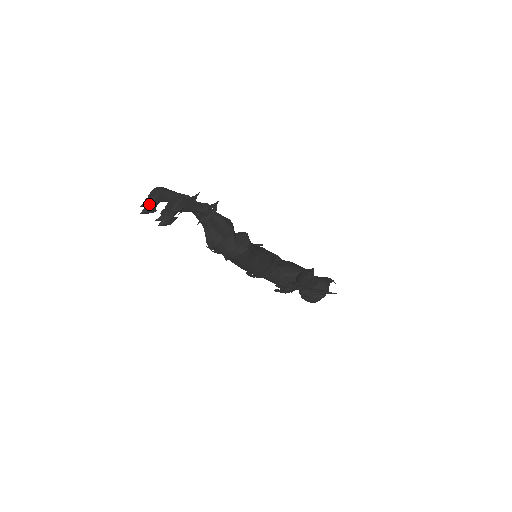
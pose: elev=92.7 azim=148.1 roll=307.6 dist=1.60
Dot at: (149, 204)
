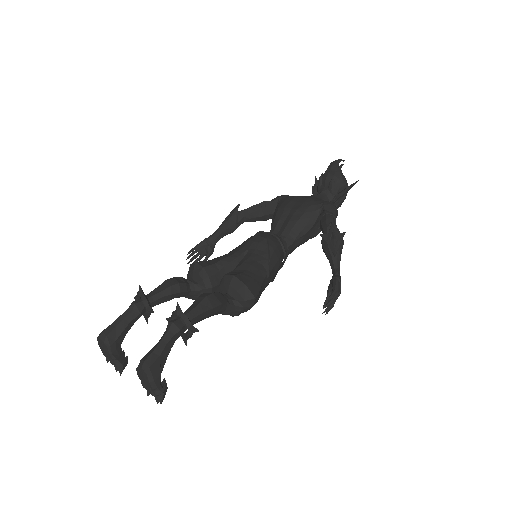
Dot at: (115, 365)
